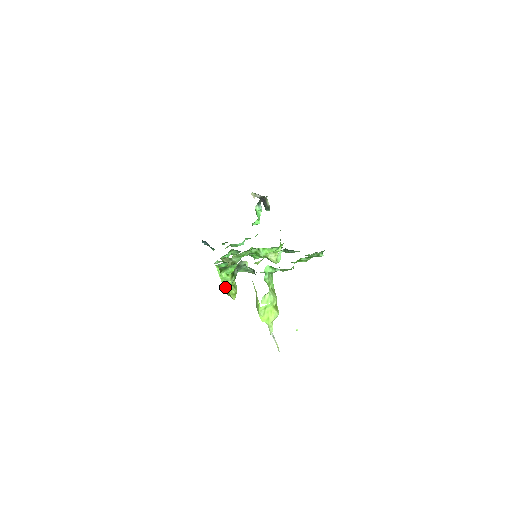
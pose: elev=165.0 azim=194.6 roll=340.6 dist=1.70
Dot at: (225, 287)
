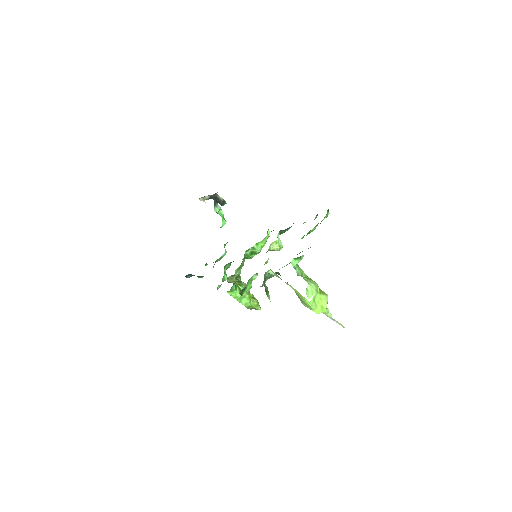
Dot at: (245, 305)
